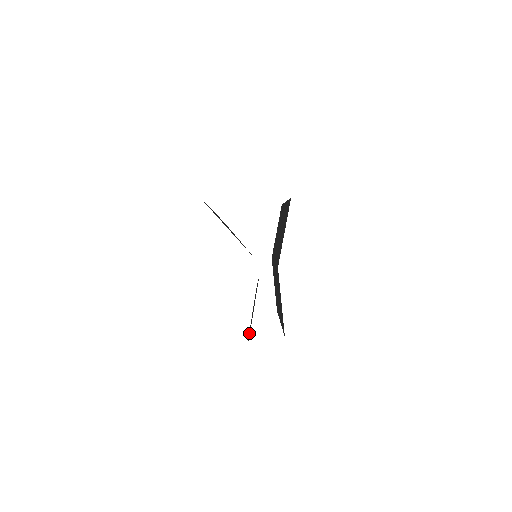
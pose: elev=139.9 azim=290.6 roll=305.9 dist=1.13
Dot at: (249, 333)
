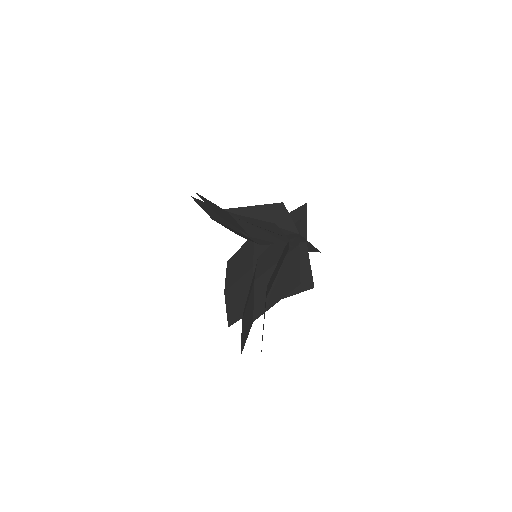
Dot at: (274, 298)
